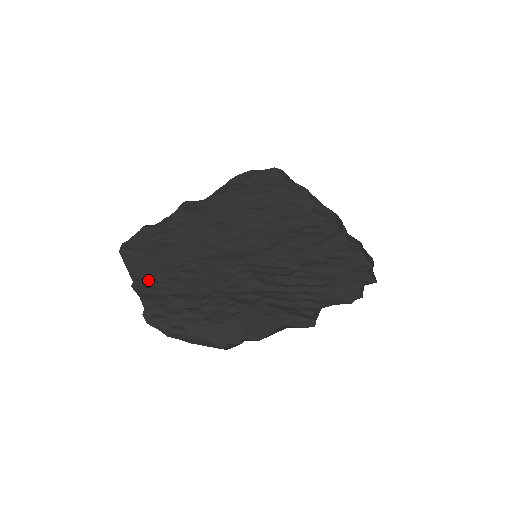
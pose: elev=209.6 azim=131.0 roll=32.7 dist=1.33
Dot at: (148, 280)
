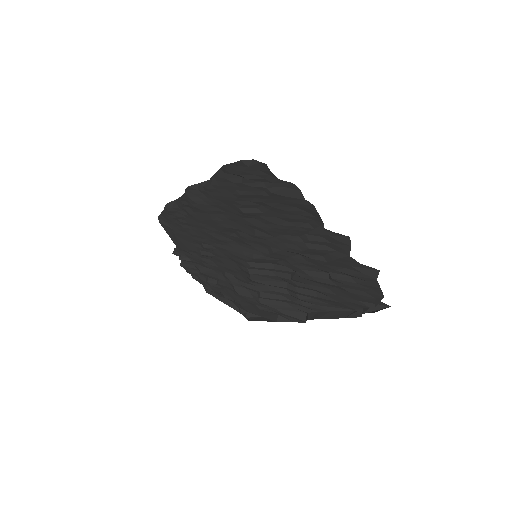
Dot at: (182, 251)
